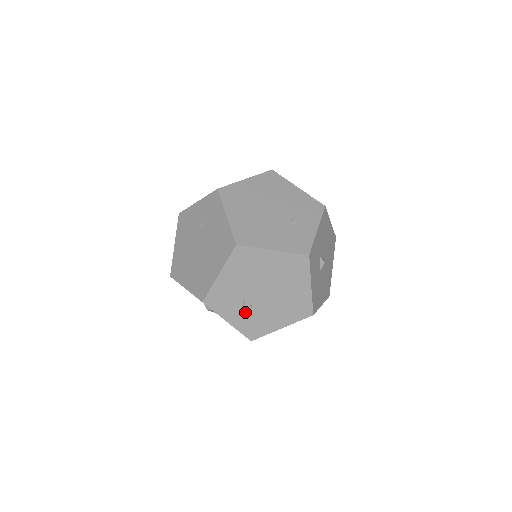
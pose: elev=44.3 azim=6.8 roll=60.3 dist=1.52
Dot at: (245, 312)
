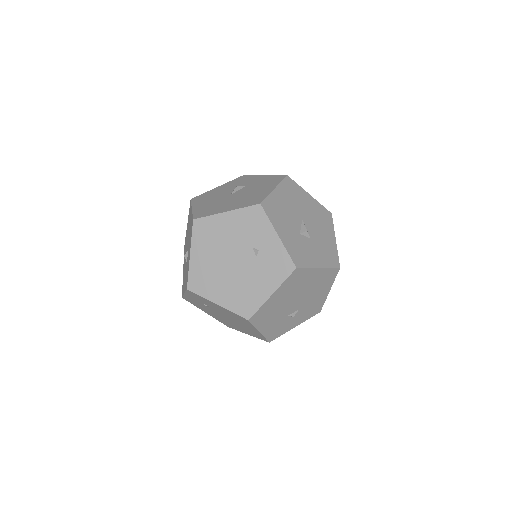
Dot at: (298, 315)
